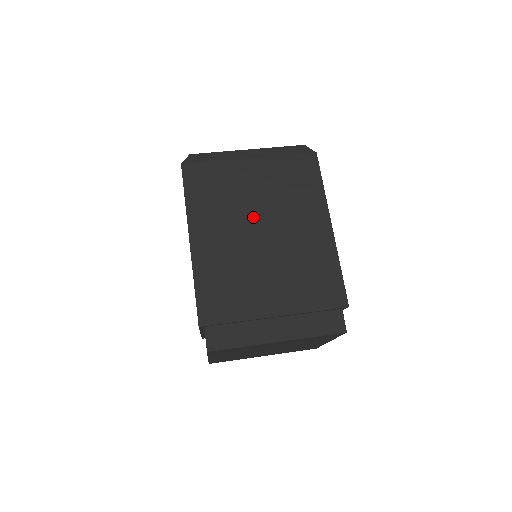
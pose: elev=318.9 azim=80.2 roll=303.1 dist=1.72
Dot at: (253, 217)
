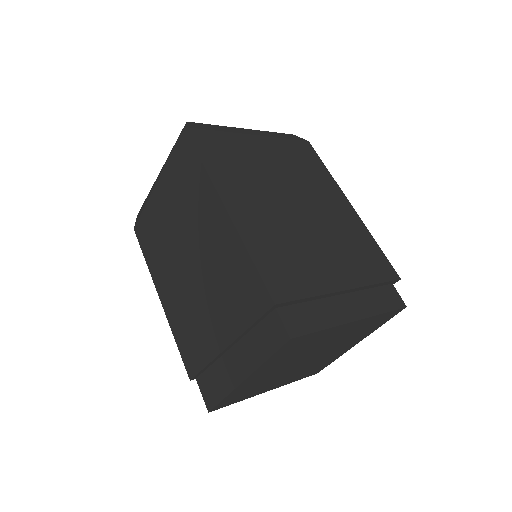
Dot at: (280, 189)
